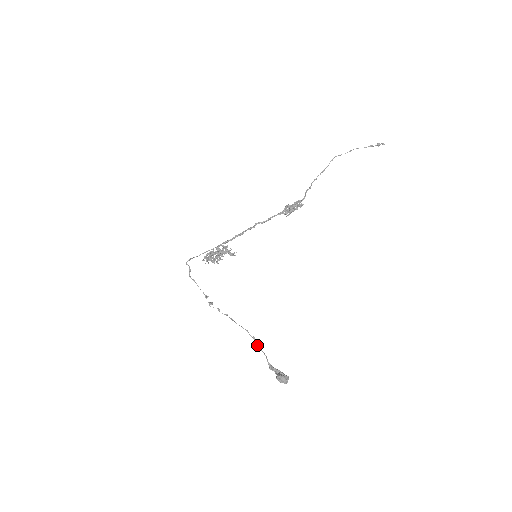
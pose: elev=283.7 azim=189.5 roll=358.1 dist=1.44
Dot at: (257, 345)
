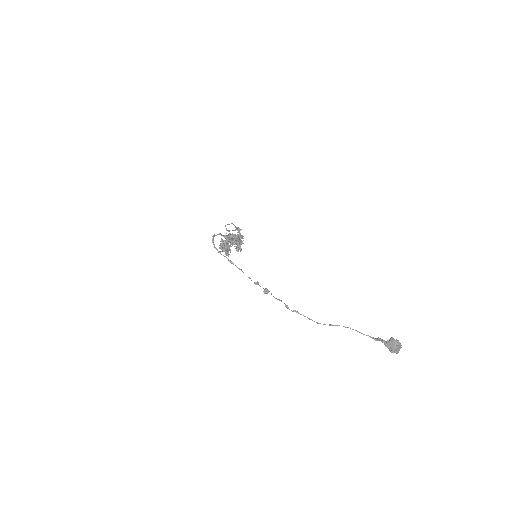
Dot at: (343, 326)
